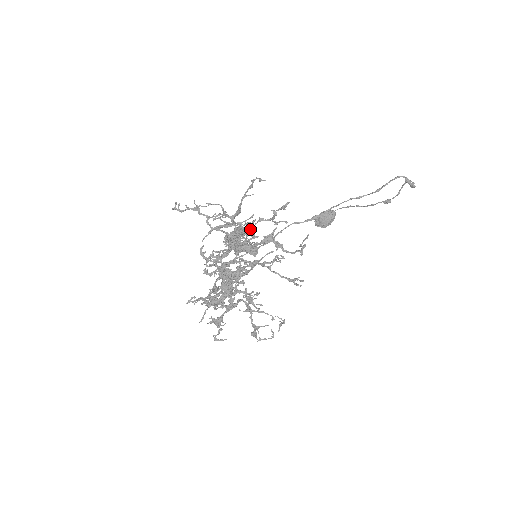
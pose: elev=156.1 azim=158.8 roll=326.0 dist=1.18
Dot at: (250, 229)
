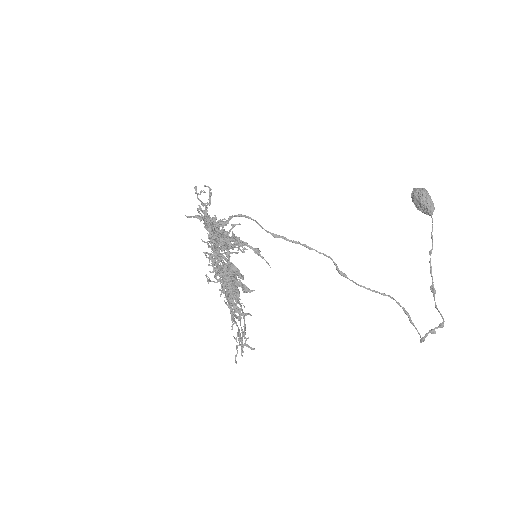
Dot at: (230, 305)
